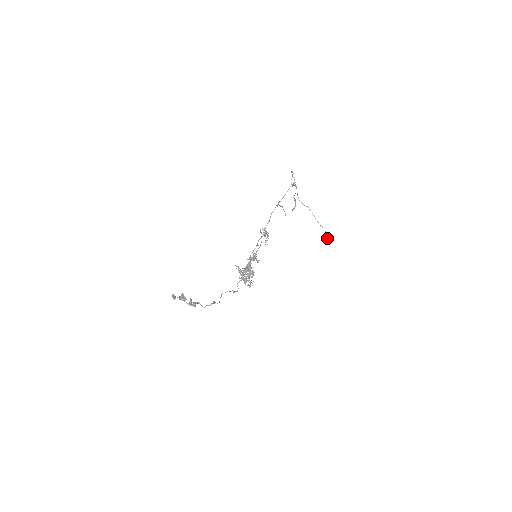
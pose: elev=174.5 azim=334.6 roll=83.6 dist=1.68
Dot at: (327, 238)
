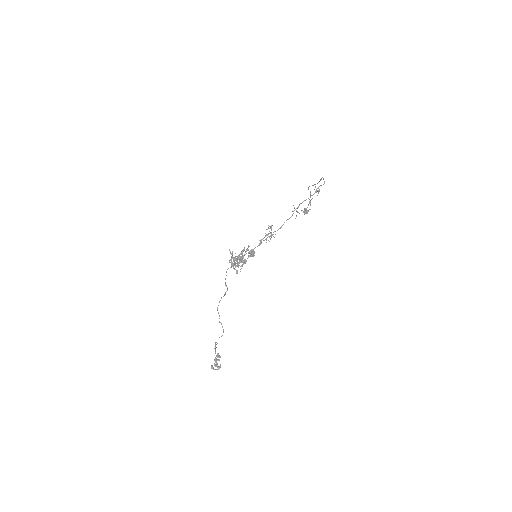
Dot at: occluded
